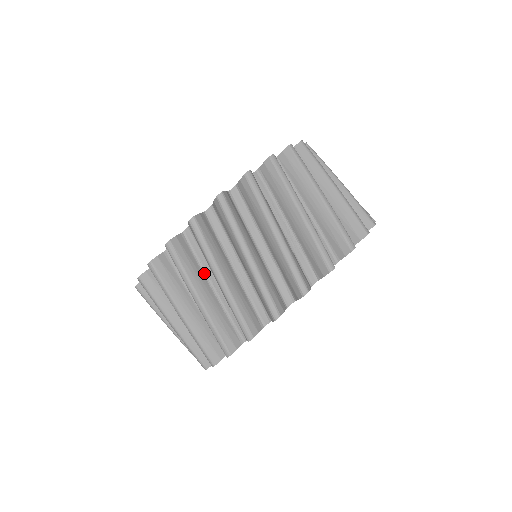
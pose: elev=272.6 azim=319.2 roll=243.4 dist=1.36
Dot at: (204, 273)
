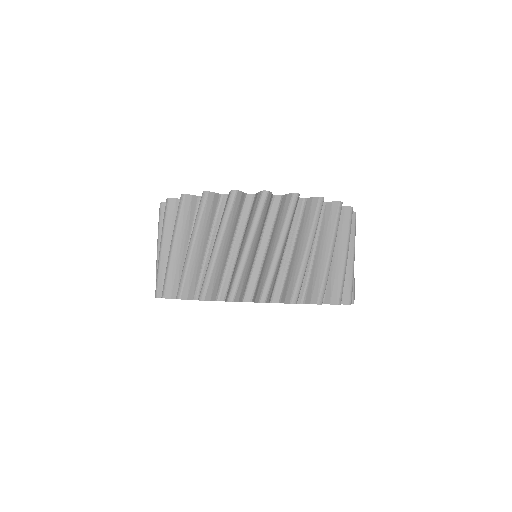
Dot at: occluded
